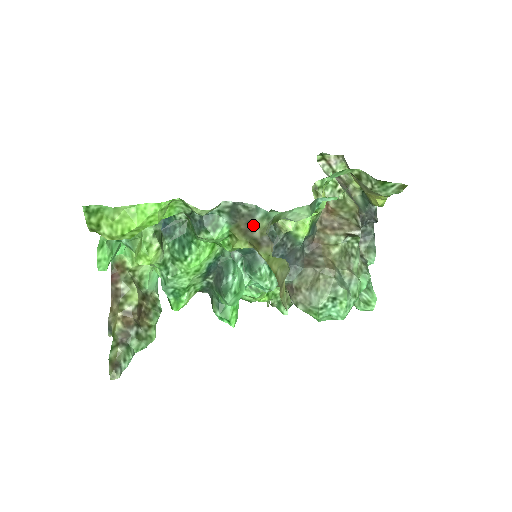
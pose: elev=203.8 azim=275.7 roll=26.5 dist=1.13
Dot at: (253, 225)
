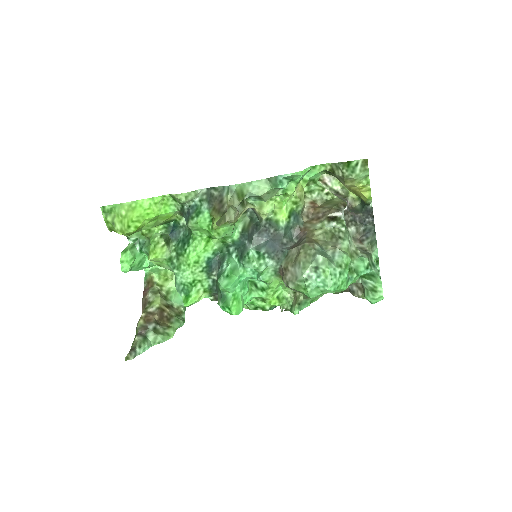
Dot at: (223, 202)
